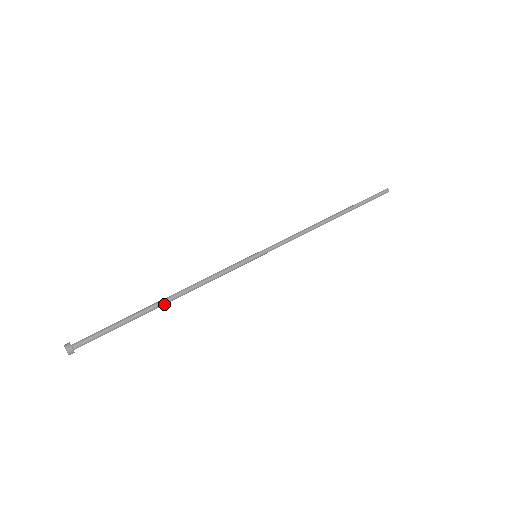
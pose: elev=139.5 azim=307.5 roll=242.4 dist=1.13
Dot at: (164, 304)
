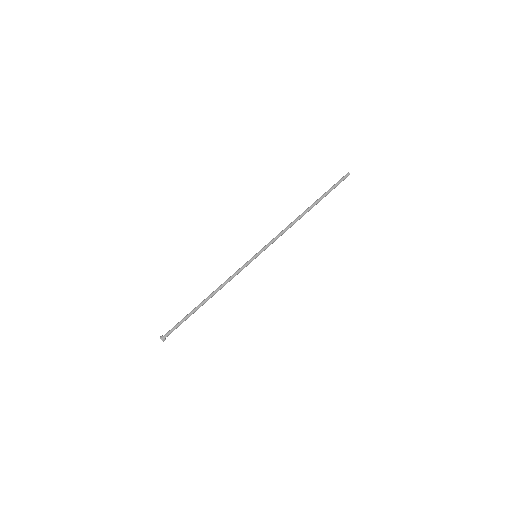
Dot at: occluded
